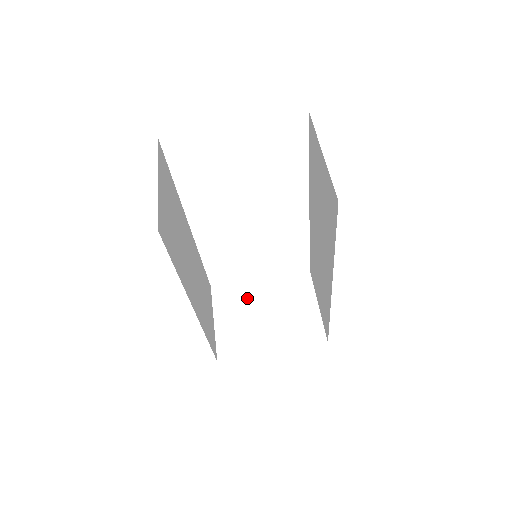
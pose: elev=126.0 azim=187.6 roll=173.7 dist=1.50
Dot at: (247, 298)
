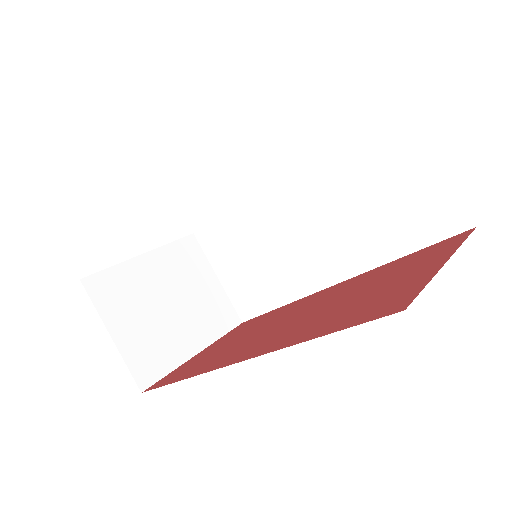
Dot at: (140, 288)
